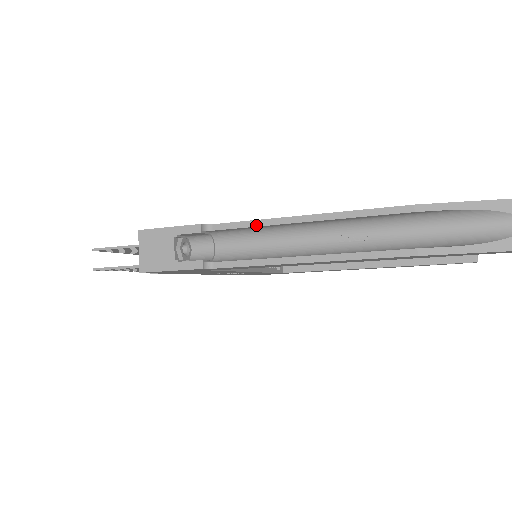
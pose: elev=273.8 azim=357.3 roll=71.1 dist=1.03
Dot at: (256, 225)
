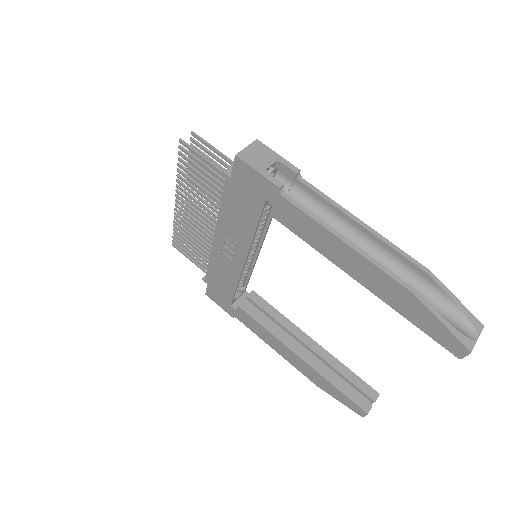
Dot at: (331, 202)
